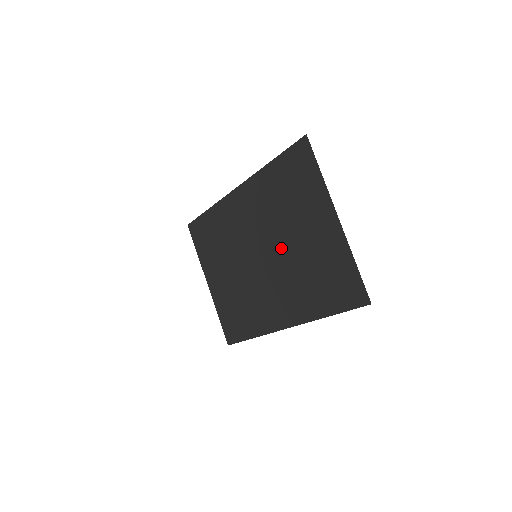
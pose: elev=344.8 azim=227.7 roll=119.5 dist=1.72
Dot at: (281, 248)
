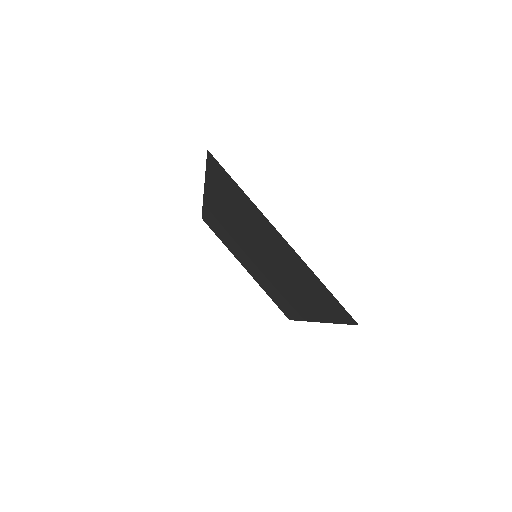
Dot at: (266, 254)
